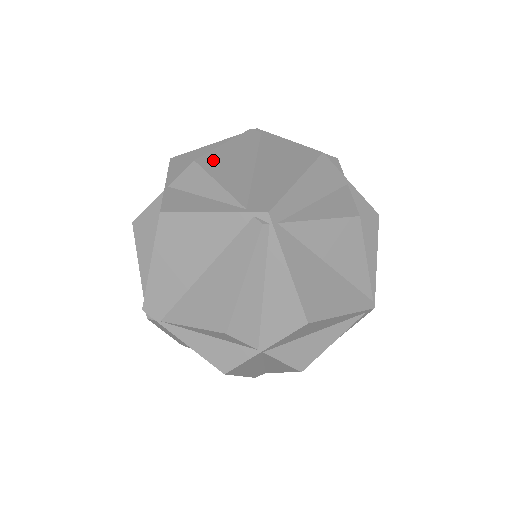
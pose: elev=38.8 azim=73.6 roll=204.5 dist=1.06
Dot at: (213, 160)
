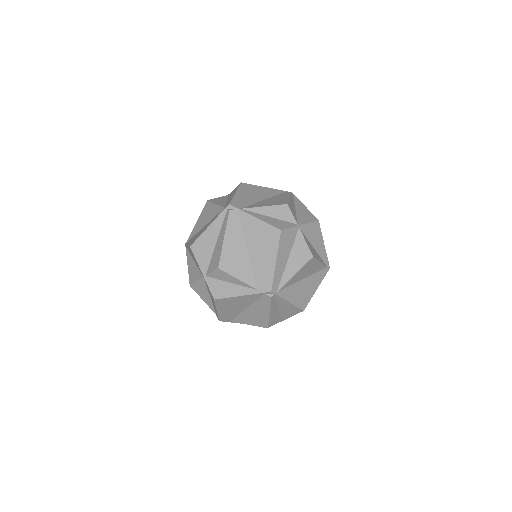
Dot at: occluded
